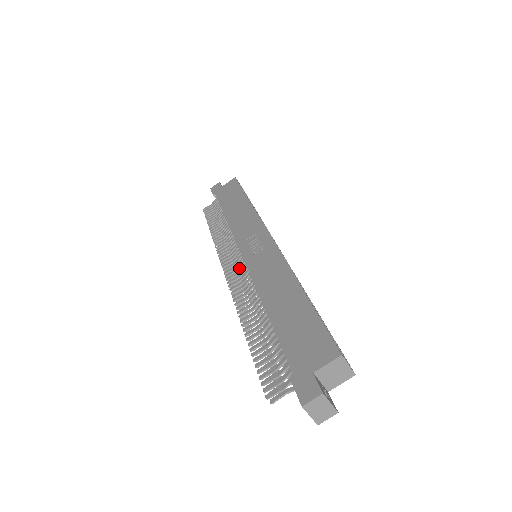
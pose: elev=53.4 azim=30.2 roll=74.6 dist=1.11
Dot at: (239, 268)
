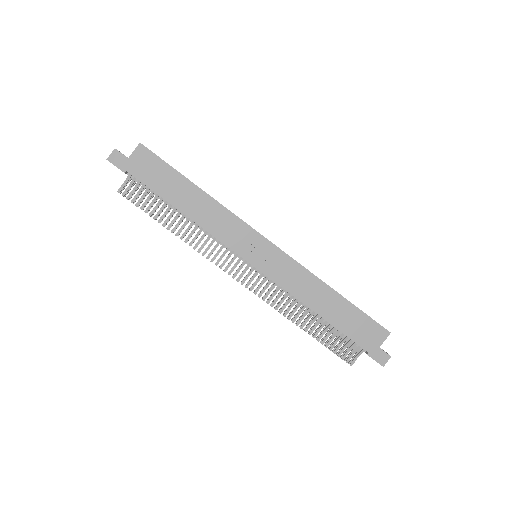
Dot at: occluded
